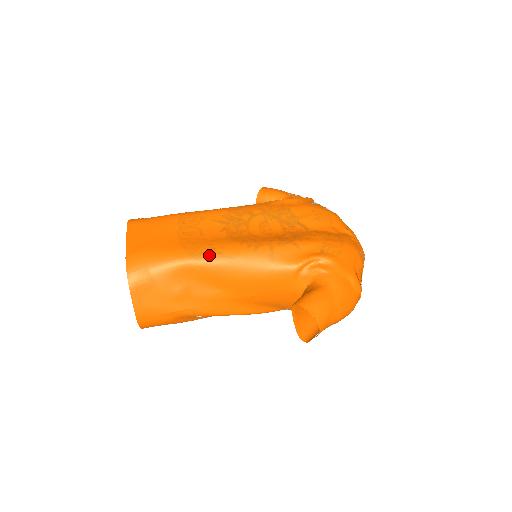
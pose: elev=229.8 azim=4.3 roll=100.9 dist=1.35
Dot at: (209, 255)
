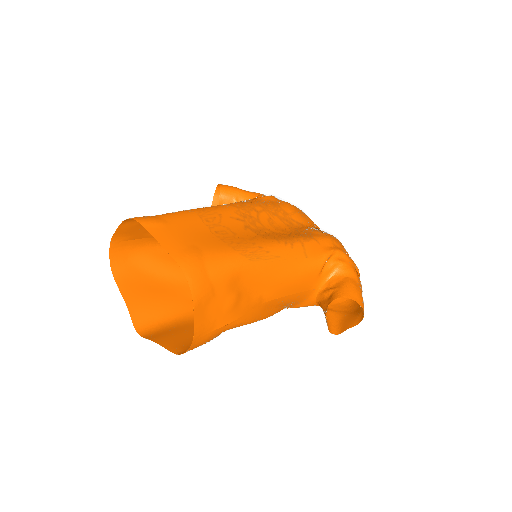
Dot at: (260, 255)
